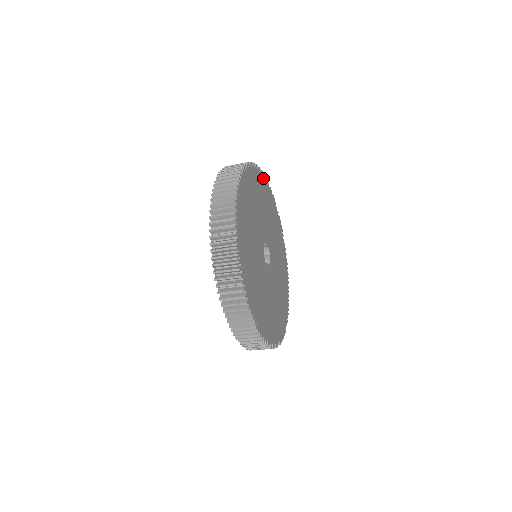
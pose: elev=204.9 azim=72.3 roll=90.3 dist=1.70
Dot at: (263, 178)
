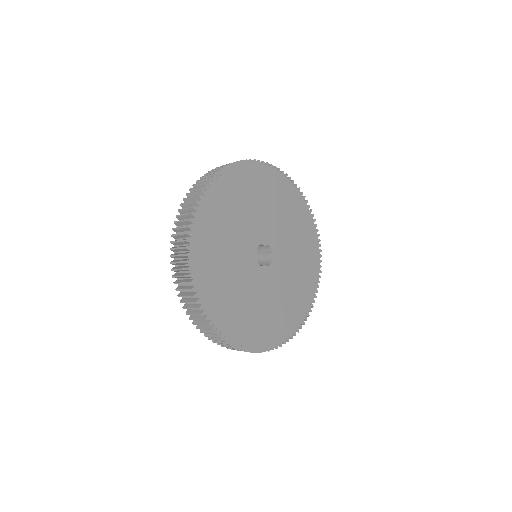
Dot at: (256, 167)
